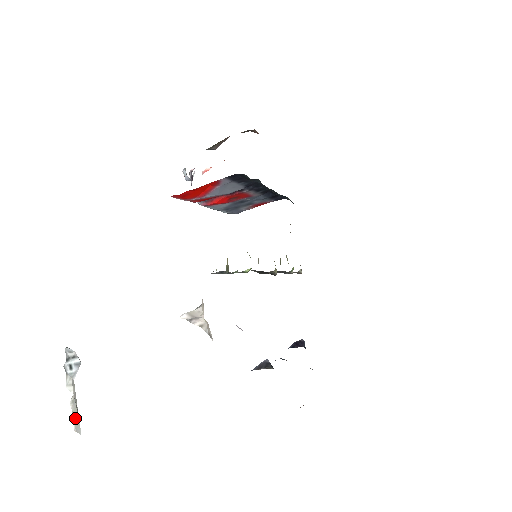
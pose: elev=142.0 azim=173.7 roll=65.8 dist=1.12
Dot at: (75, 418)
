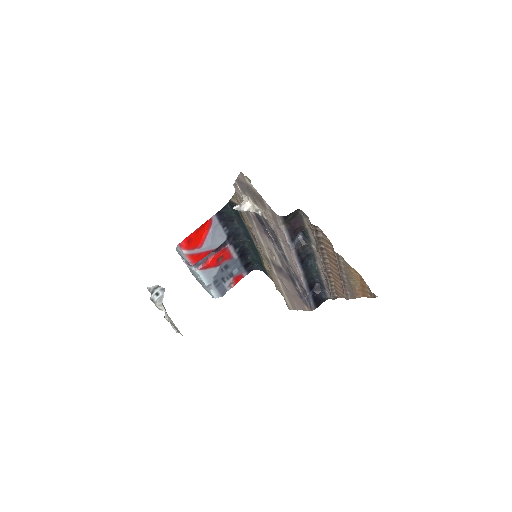
Dot at: (173, 326)
